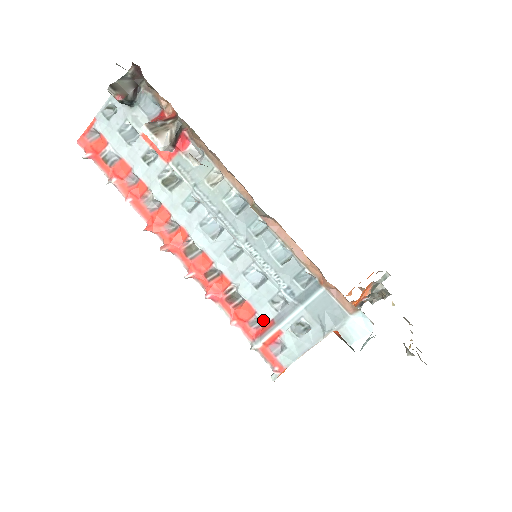
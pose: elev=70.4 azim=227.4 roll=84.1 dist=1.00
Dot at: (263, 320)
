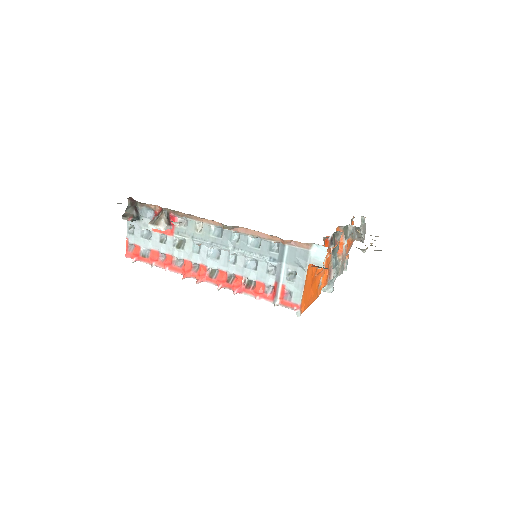
Dot at: (271, 285)
